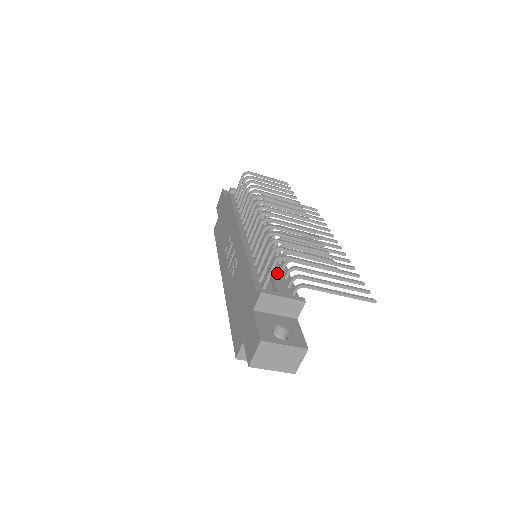
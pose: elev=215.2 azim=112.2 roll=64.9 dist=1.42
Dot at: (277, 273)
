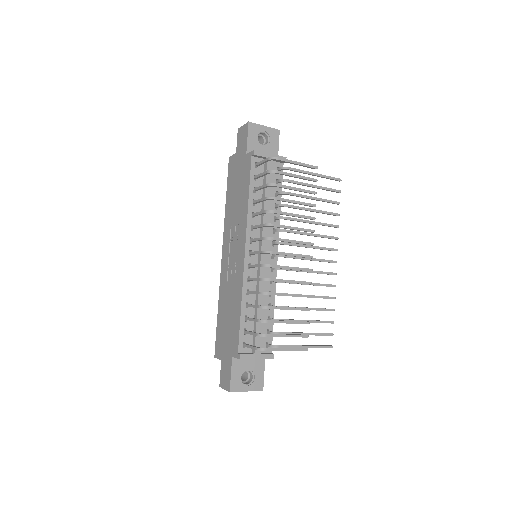
Dot at: (261, 324)
